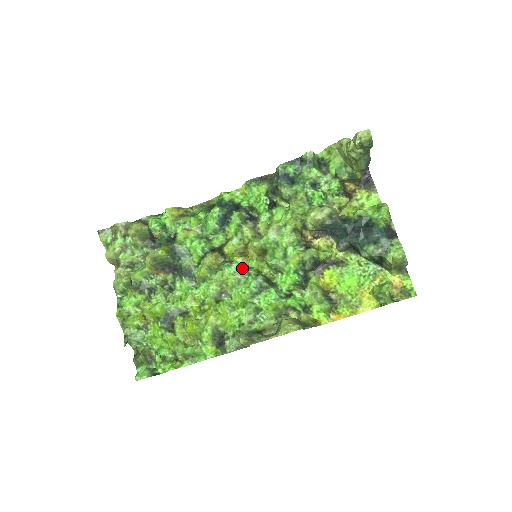
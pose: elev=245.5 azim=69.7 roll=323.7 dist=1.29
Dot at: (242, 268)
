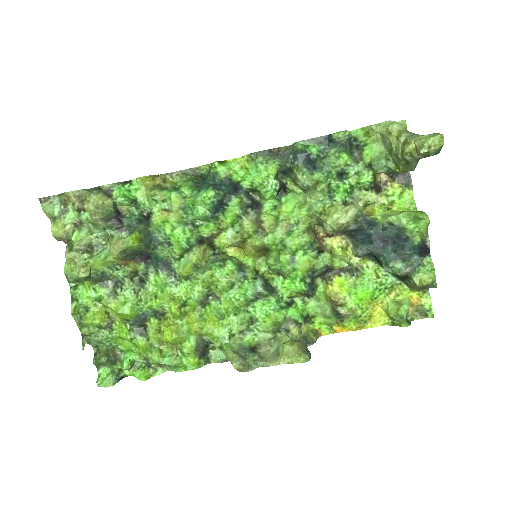
Dot at: (238, 270)
